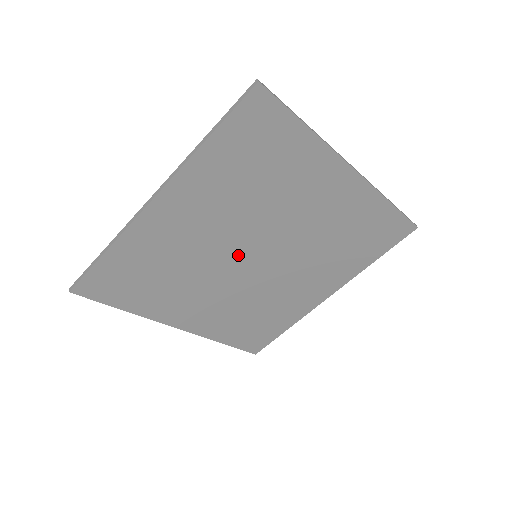
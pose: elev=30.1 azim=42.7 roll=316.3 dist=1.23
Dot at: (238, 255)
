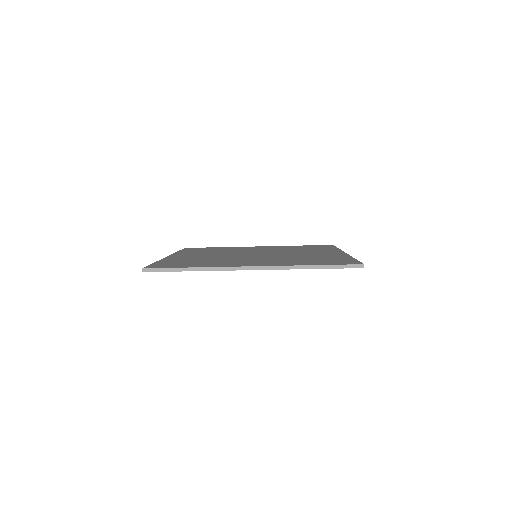
Dot at: occluded
